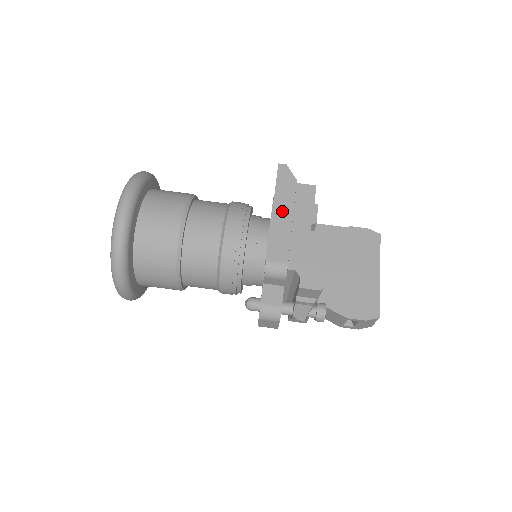
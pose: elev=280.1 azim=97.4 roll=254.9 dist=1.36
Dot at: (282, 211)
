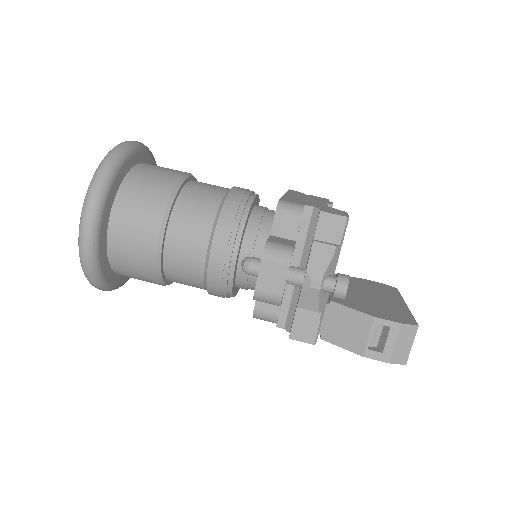
Dot at: (295, 196)
